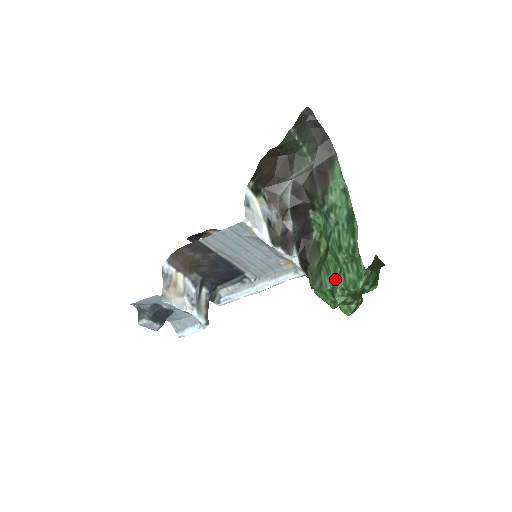
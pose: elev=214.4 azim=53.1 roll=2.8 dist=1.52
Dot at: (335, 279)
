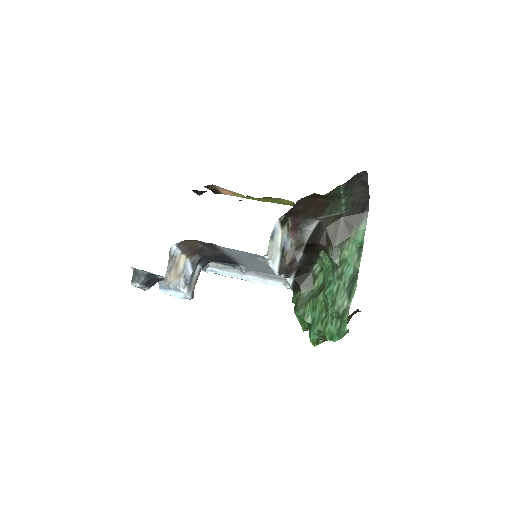
Dot at: (317, 320)
